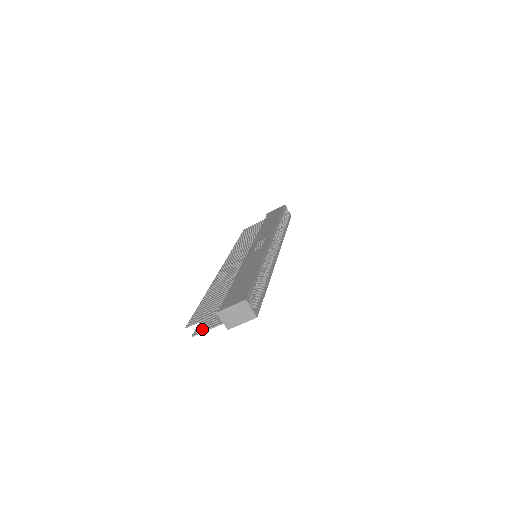
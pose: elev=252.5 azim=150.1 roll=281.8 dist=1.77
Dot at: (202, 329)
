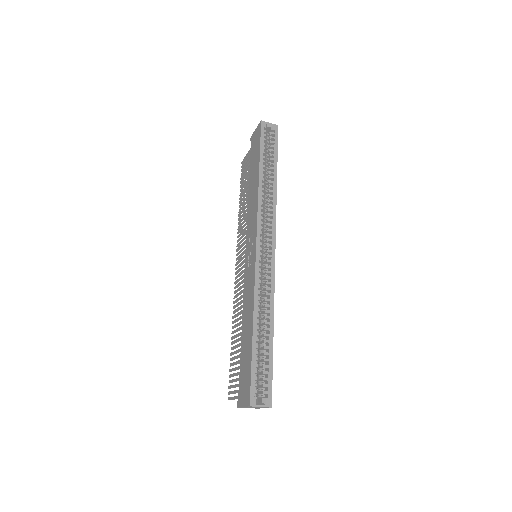
Dot at: occluded
